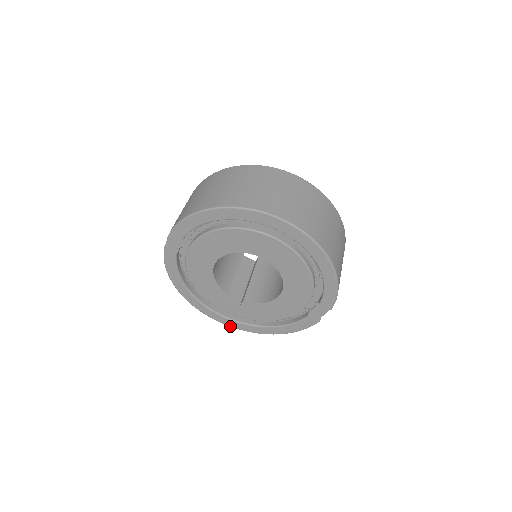
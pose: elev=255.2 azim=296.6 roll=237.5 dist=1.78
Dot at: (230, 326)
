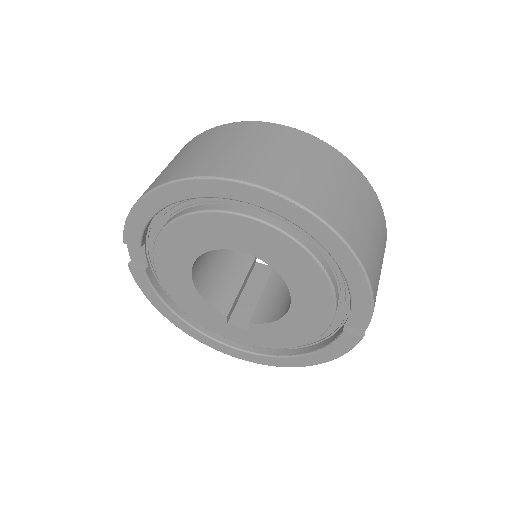
Dot at: (251, 361)
